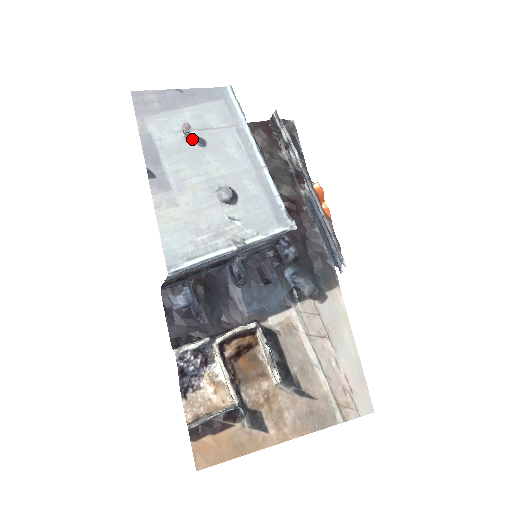
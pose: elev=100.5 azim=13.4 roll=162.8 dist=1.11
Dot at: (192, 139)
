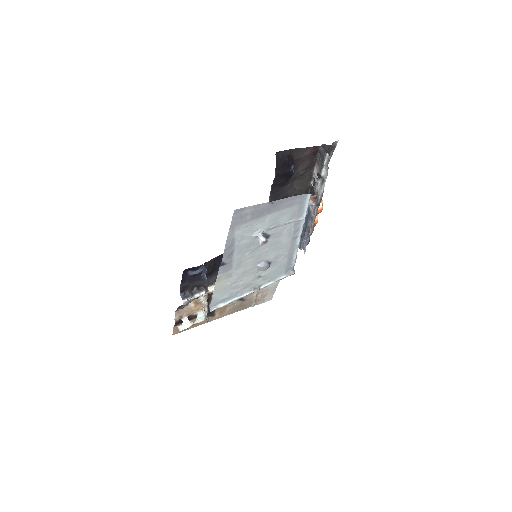
Dot at: occluded
